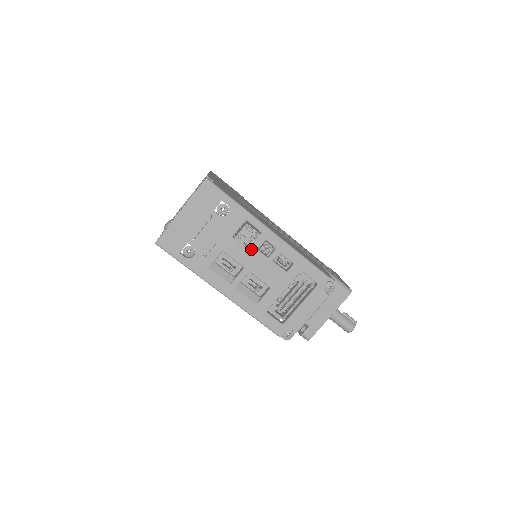
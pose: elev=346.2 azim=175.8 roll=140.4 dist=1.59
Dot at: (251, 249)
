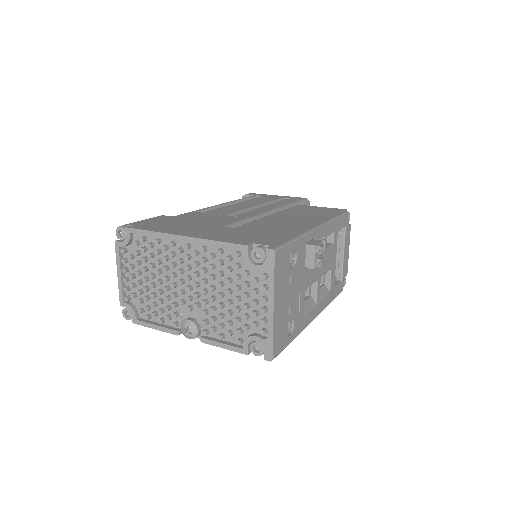
Dot at: occluded
